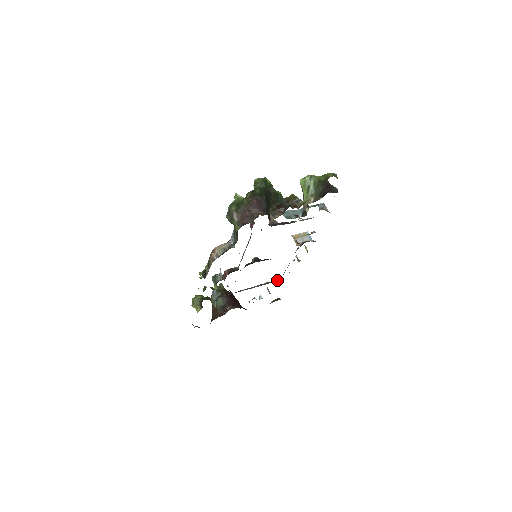
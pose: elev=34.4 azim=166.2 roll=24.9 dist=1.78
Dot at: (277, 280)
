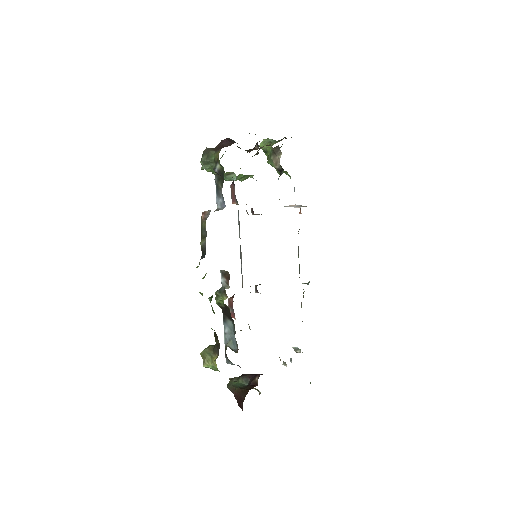
Dot at: occluded
